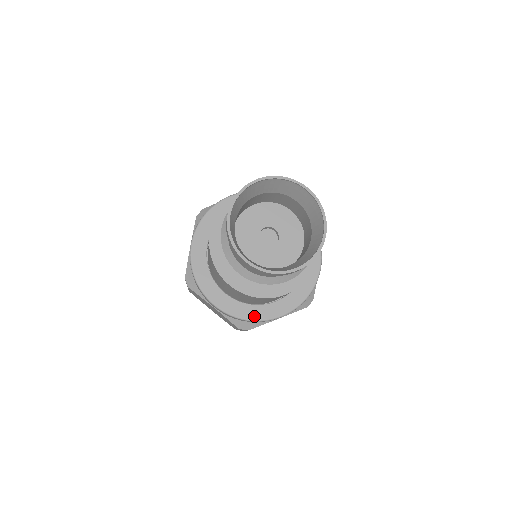
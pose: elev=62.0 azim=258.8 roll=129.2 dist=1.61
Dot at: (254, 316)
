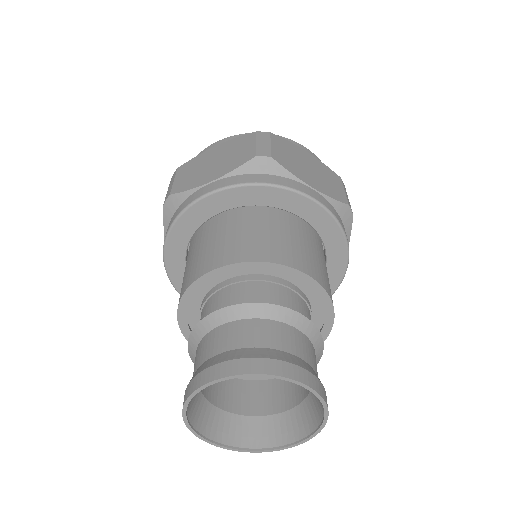
Dot at: occluded
